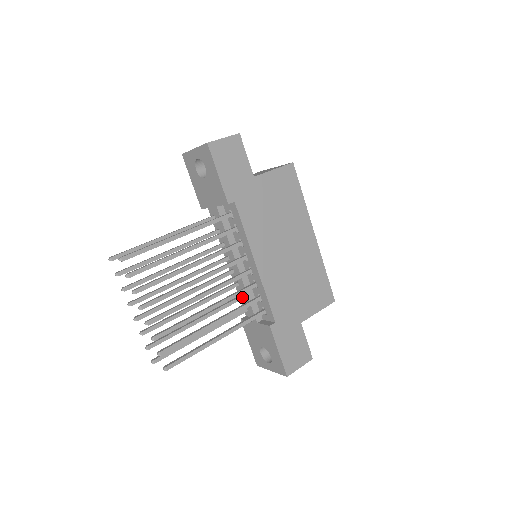
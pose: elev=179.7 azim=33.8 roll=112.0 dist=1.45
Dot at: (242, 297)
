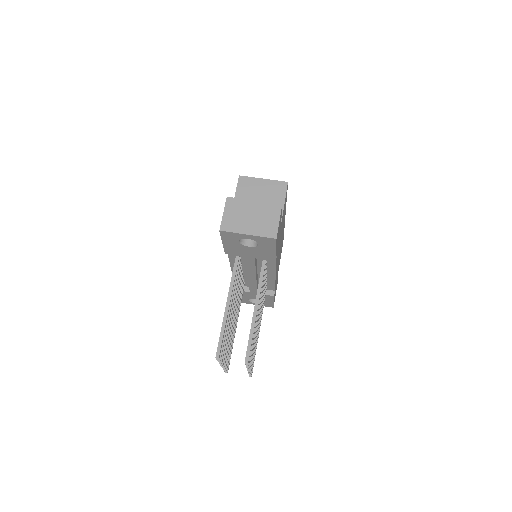
Dot at: (243, 283)
